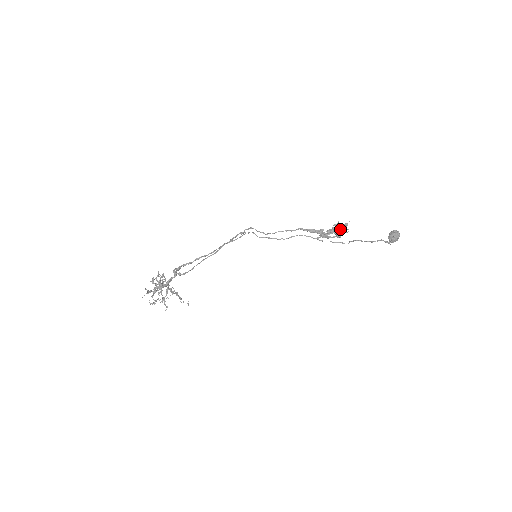
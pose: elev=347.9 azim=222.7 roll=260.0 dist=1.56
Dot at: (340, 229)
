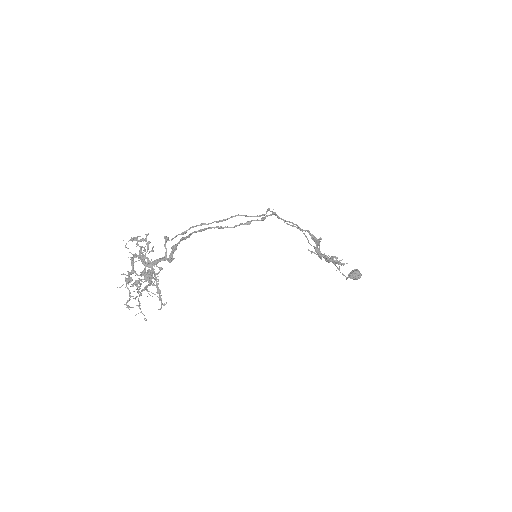
Dot at: (334, 257)
